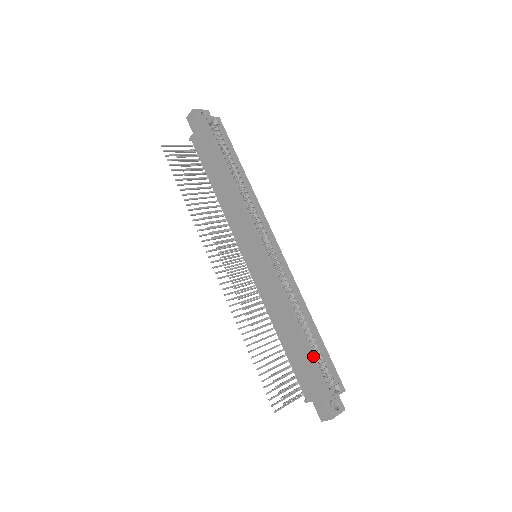
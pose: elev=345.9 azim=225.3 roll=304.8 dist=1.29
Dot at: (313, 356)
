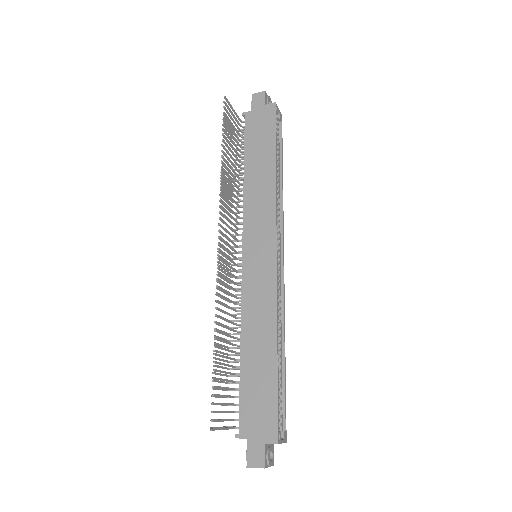
Dot at: (278, 386)
